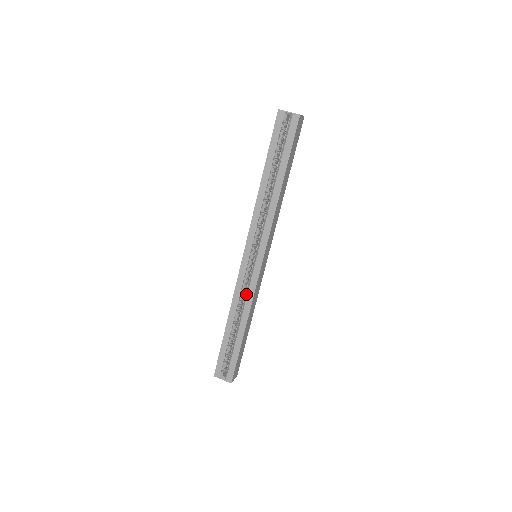
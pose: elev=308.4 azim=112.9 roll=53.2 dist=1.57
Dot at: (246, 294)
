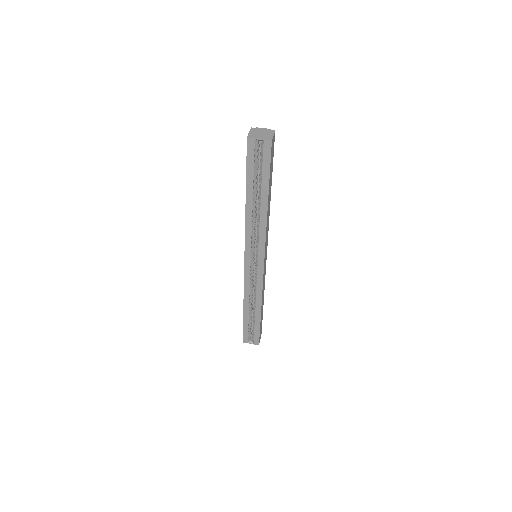
Dot at: (255, 287)
